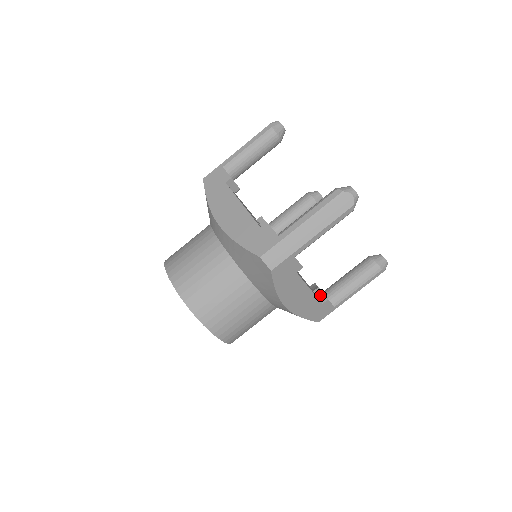
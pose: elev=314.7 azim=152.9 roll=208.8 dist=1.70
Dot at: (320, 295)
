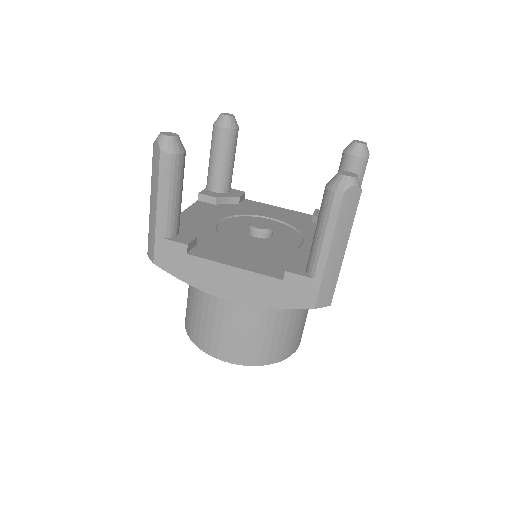
Dot at: occluded
